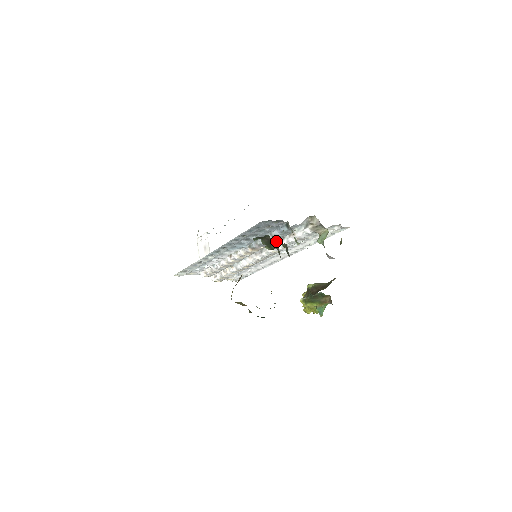
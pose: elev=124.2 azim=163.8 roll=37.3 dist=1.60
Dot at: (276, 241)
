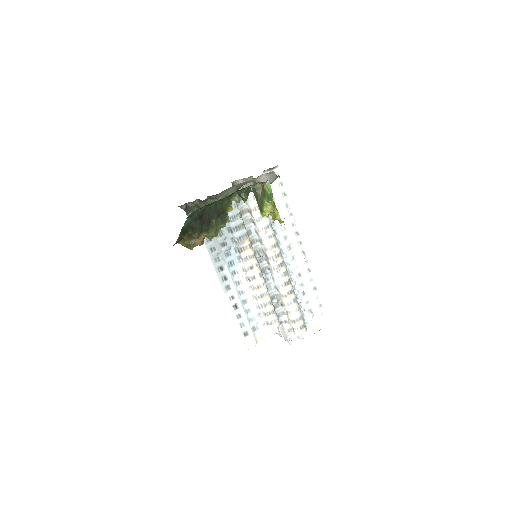
Dot at: (257, 233)
